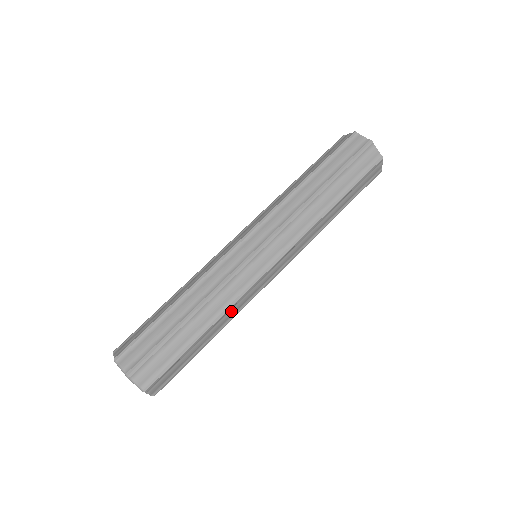
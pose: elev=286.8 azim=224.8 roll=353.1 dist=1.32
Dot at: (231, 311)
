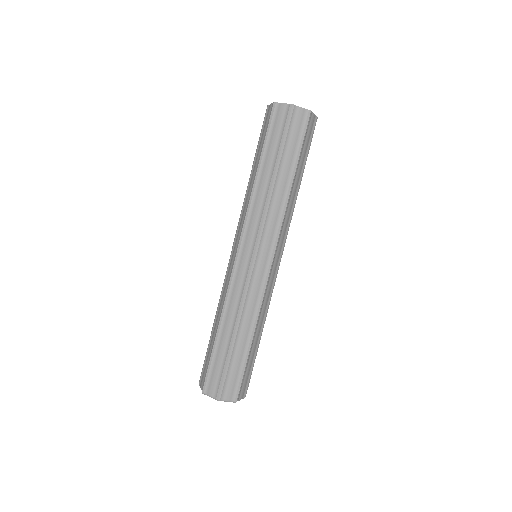
Dot at: occluded
